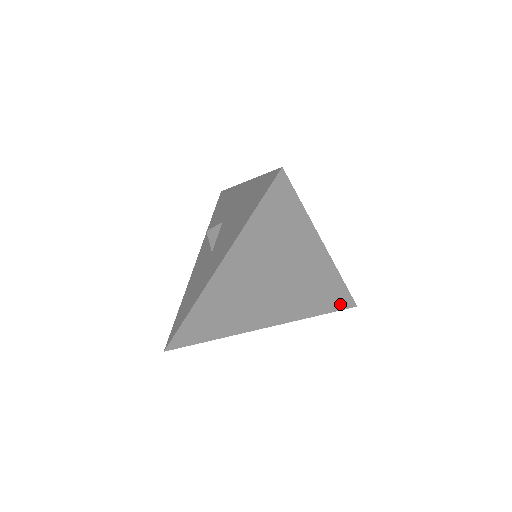
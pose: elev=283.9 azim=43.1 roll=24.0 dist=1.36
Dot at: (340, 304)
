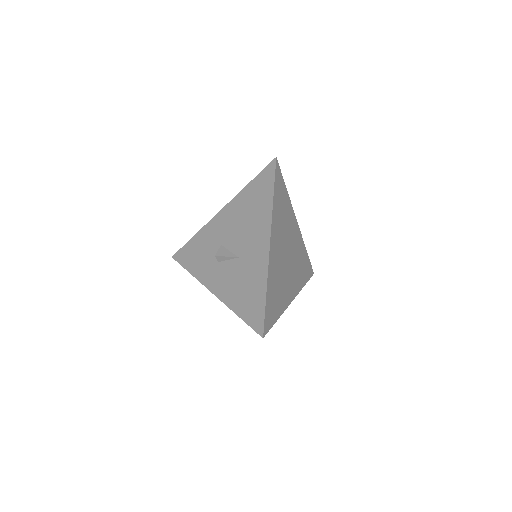
Dot at: (309, 272)
